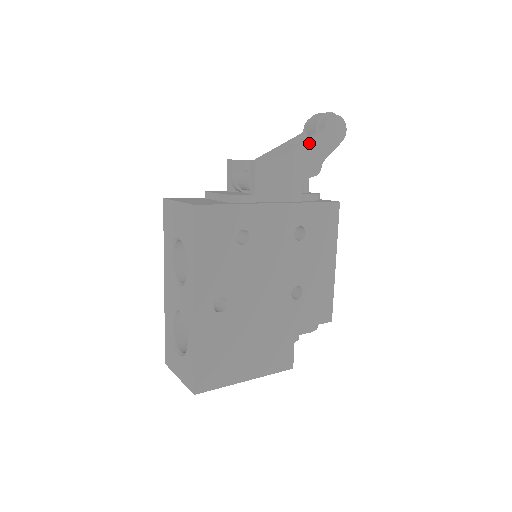
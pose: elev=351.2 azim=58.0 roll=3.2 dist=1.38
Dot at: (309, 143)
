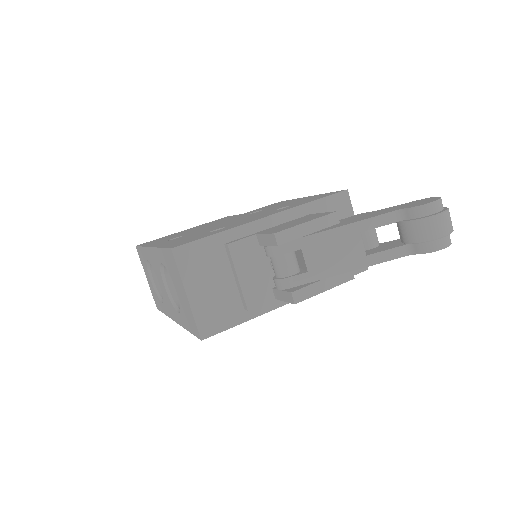
Dot at: (381, 262)
